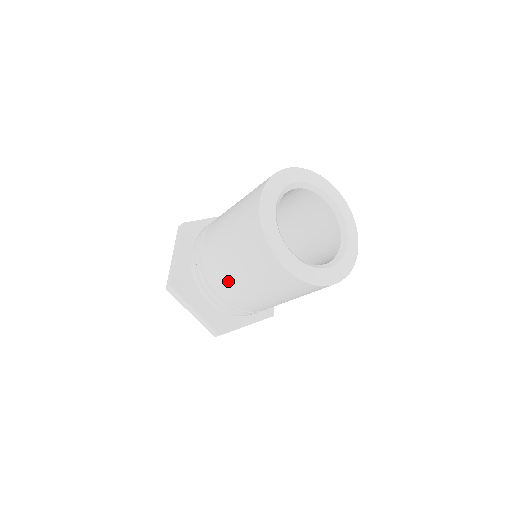
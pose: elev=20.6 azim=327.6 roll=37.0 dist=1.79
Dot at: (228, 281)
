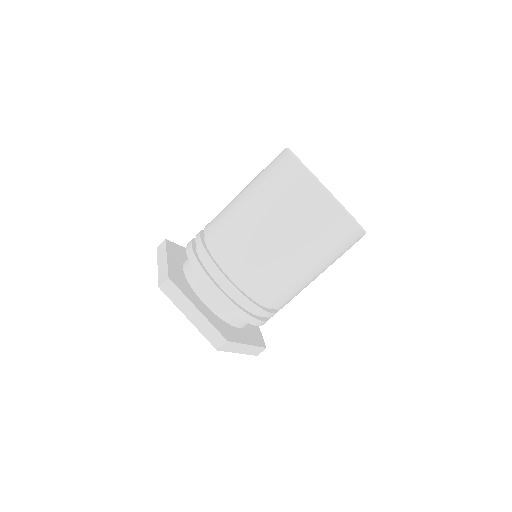
Dot at: (251, 245)
